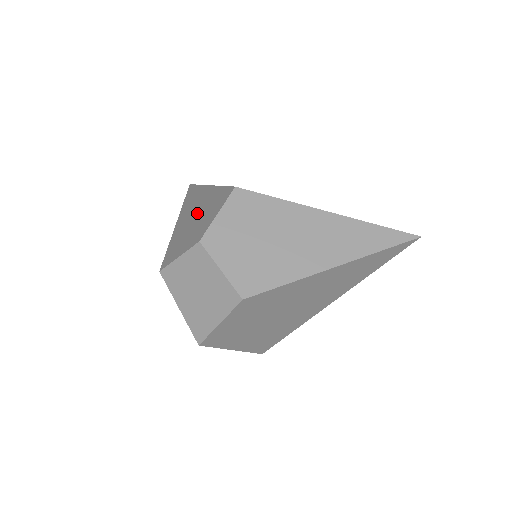
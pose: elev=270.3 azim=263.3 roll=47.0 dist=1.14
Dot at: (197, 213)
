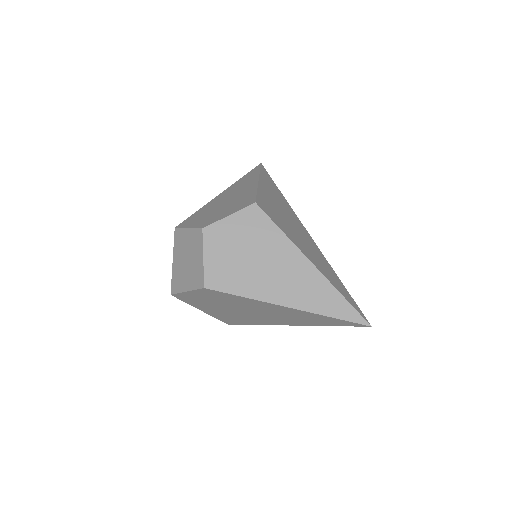
Dot at: (229, 200)
